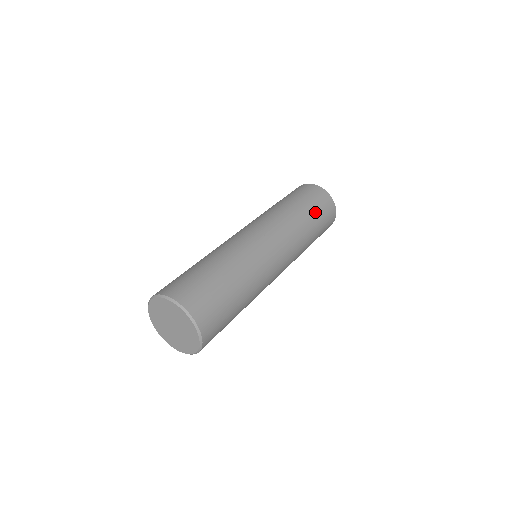
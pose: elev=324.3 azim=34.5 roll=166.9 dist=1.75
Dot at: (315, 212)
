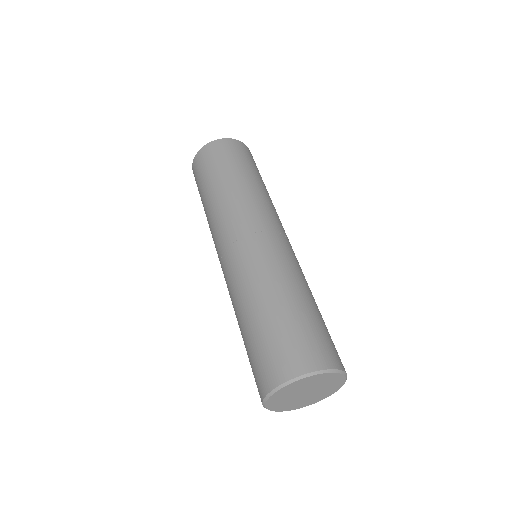
Dot at: (239, 165)
